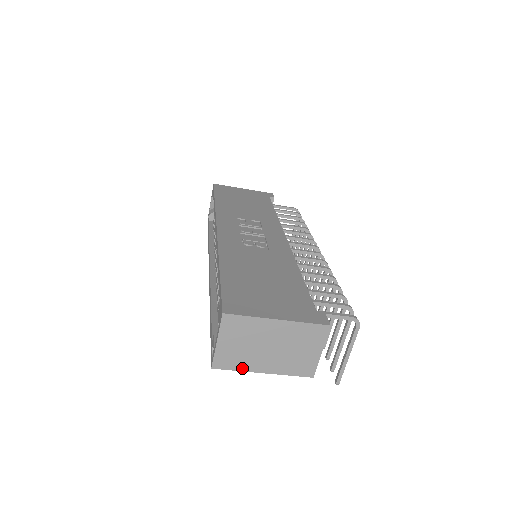
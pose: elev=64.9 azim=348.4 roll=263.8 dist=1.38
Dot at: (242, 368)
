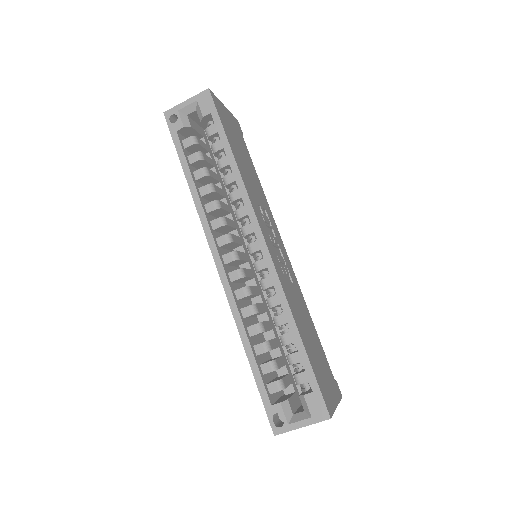
Dot at: occluded
